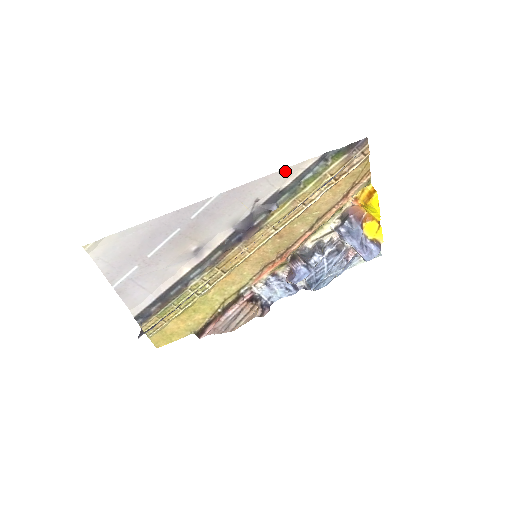
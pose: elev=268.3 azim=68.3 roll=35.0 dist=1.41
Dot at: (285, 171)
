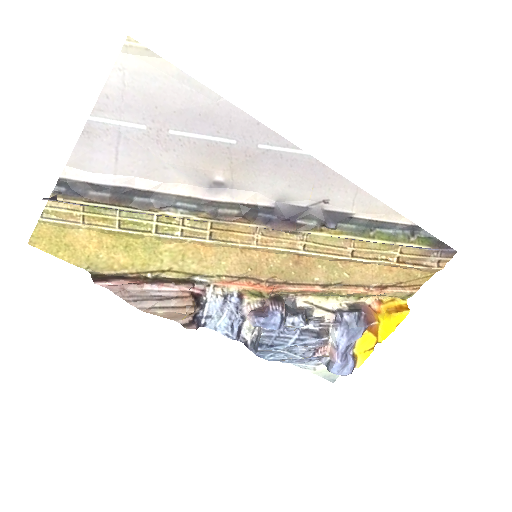
Dot at: (377, 203)
